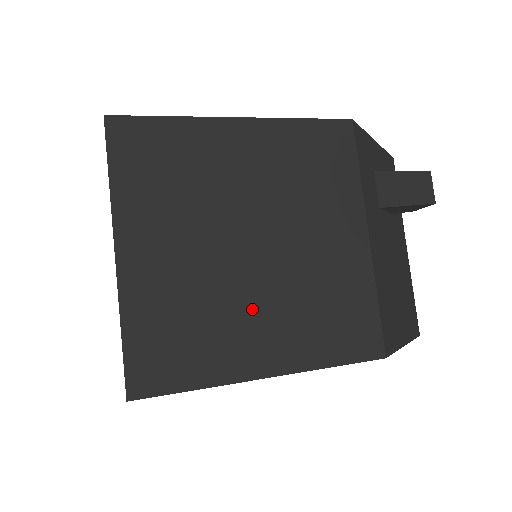
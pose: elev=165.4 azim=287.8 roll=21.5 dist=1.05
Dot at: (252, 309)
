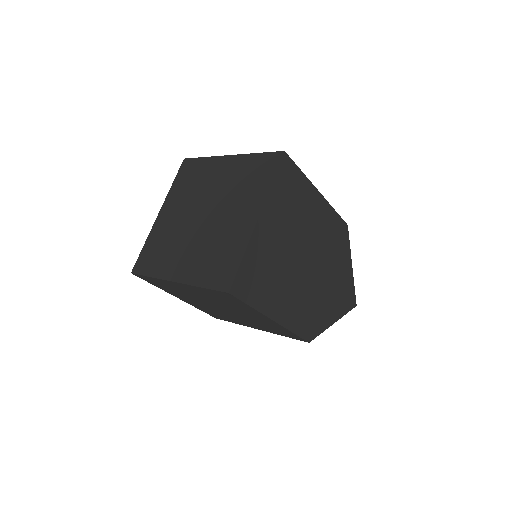
Dot at: occluded
